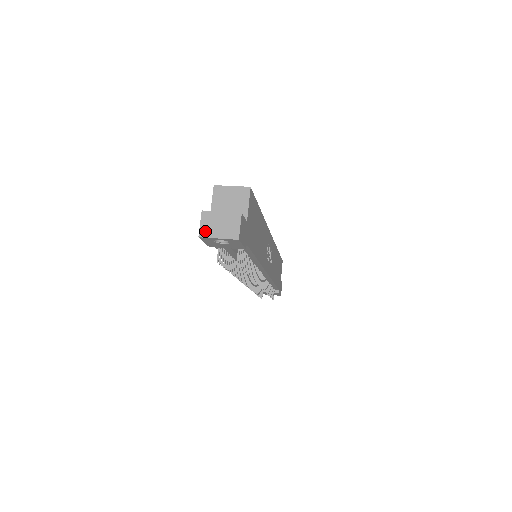
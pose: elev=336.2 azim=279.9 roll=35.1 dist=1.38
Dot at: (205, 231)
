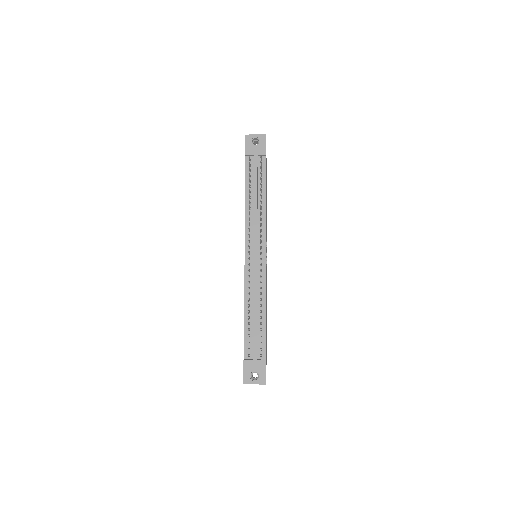
Dot at: (249, 136)
